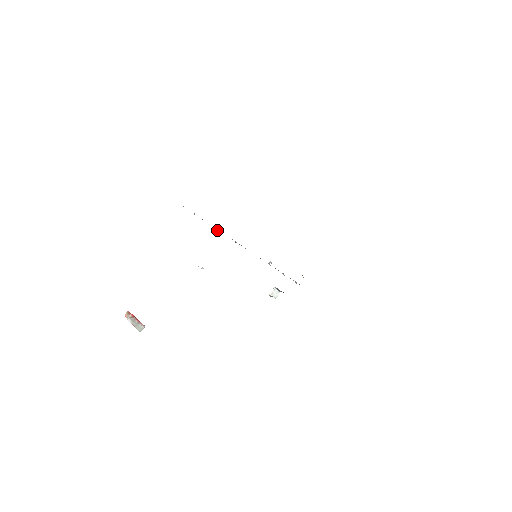
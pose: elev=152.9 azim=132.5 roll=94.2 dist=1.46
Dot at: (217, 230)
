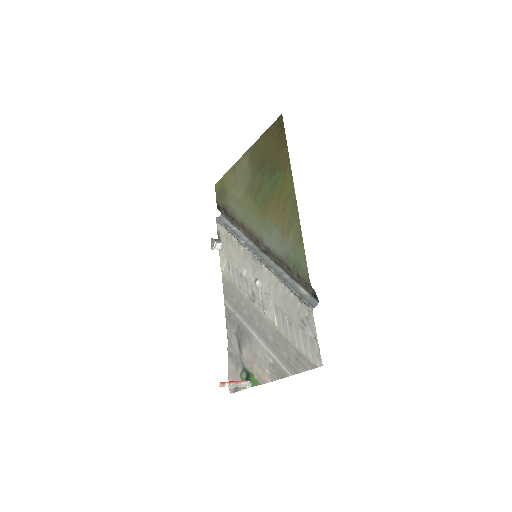
Dot at: (284, 284)
